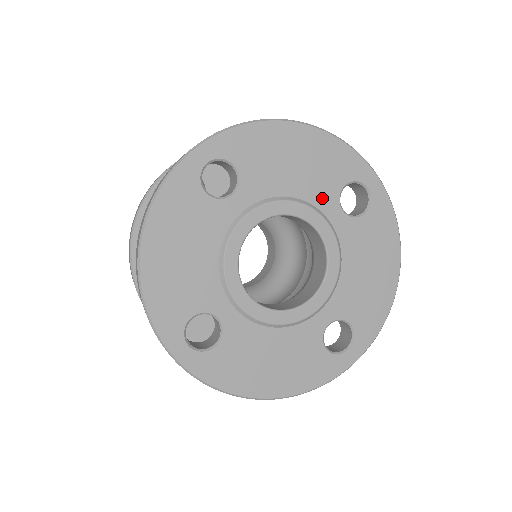
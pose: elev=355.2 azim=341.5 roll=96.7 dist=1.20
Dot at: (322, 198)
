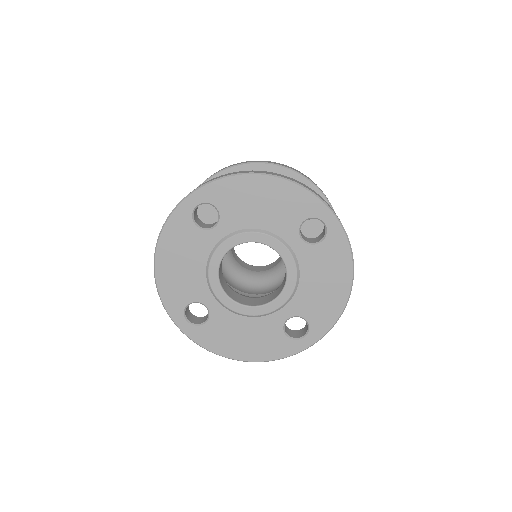
Dot at: (284, 230)
